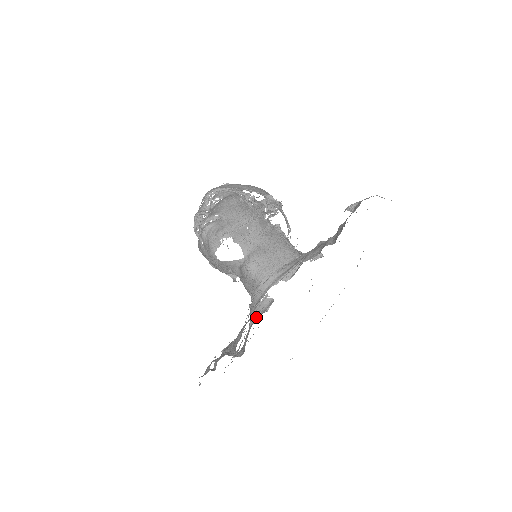
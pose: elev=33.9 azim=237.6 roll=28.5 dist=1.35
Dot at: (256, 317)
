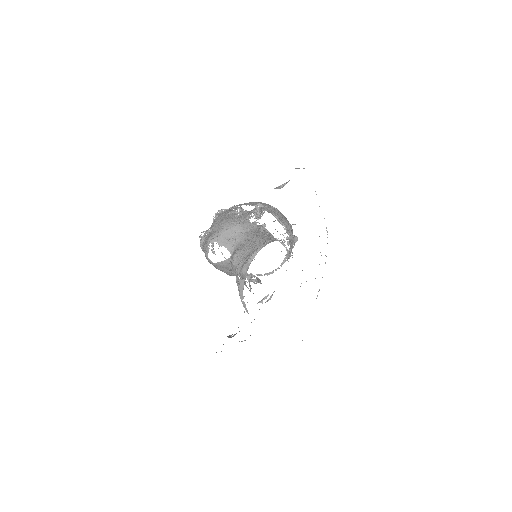
Dot at: (243, 301)
